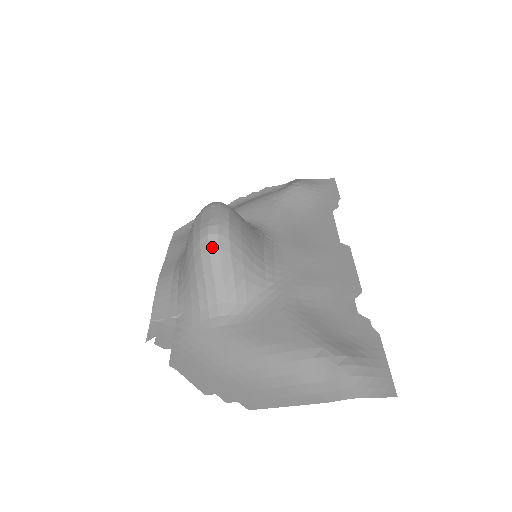
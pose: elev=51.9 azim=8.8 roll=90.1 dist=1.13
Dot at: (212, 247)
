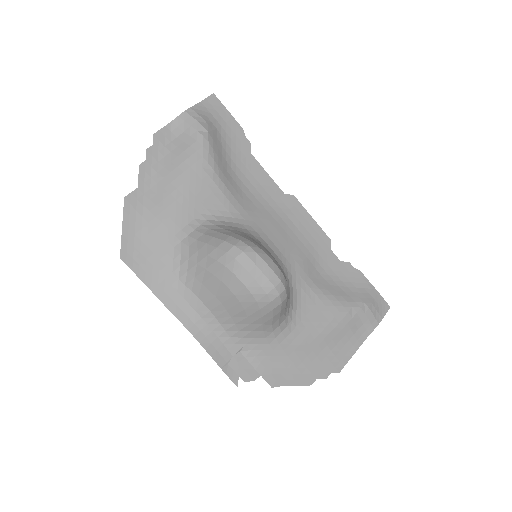
Dot at: (283, 301)
